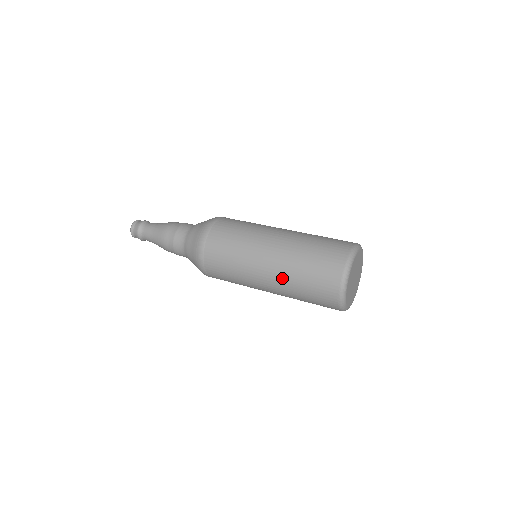
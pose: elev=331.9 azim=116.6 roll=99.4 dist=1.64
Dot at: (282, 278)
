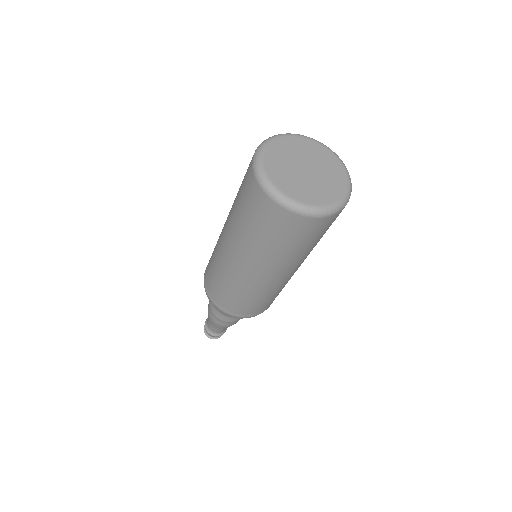
Dot at: (230, 220)
